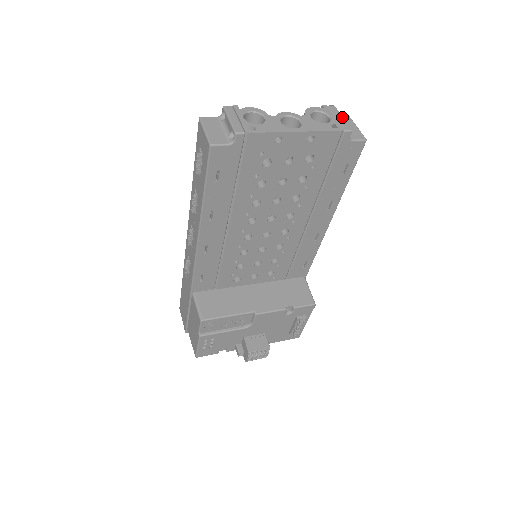
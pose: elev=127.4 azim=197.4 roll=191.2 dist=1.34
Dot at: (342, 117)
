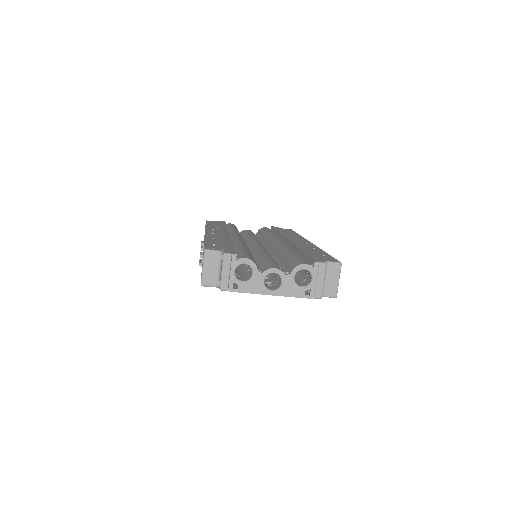
Dot at: (323, 281)
